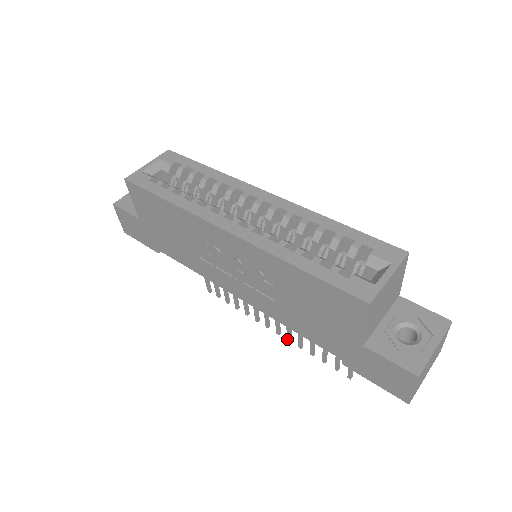
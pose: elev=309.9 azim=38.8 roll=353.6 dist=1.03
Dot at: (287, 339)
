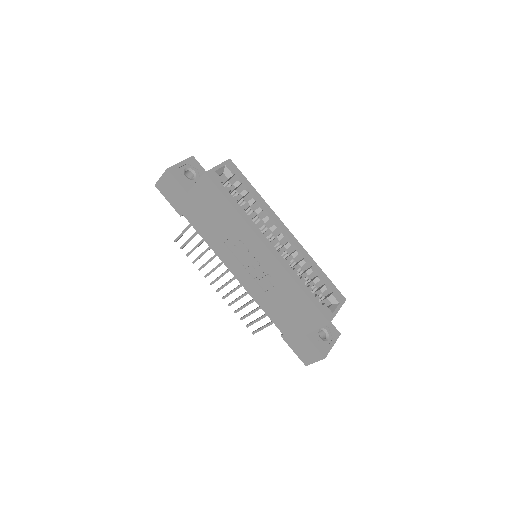
Dot at: (223, 297)
